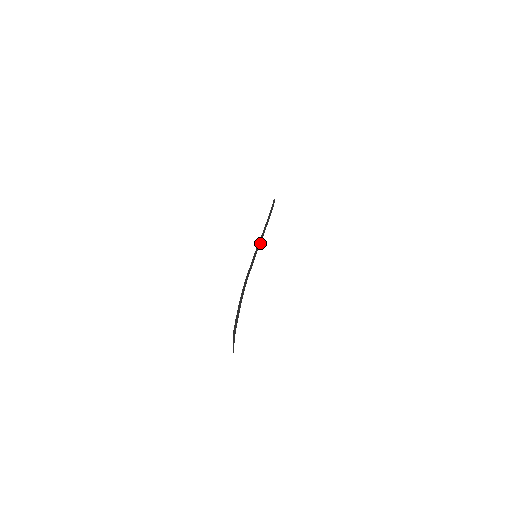
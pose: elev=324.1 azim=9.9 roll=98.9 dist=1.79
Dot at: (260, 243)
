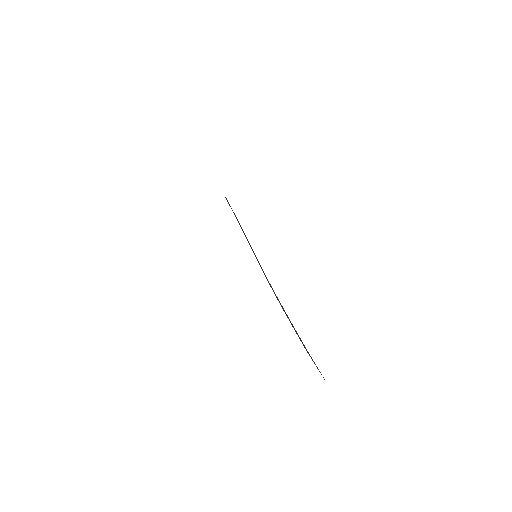
Dot at: occluded
